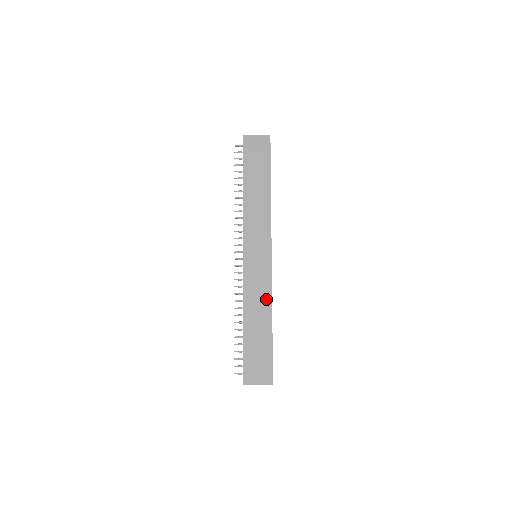
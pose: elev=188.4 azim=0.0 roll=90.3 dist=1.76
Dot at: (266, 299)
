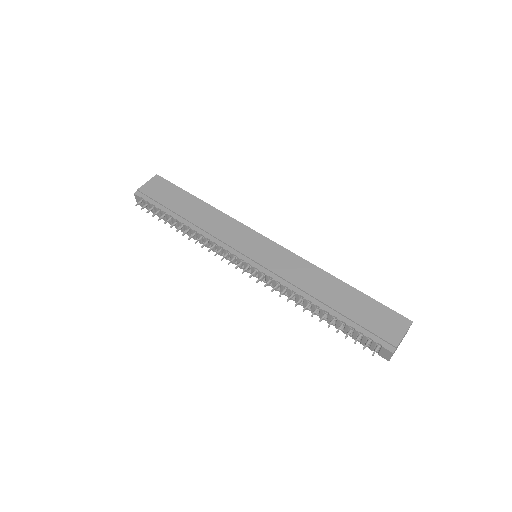
Dot at: (309, 269)
